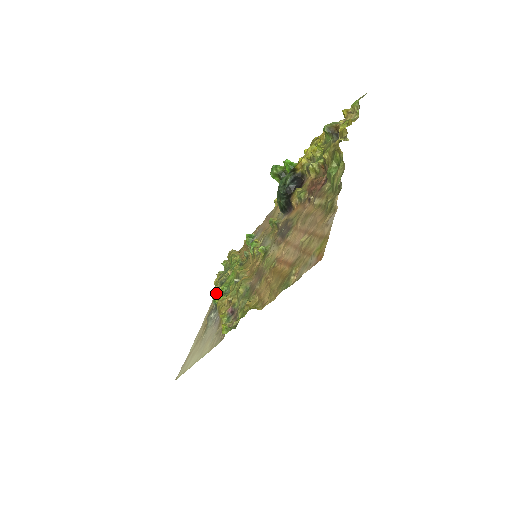
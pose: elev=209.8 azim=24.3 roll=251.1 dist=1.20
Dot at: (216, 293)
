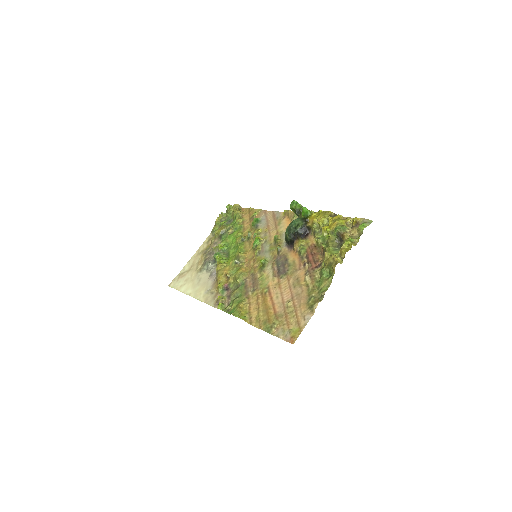
Dot at: (216, 237)
